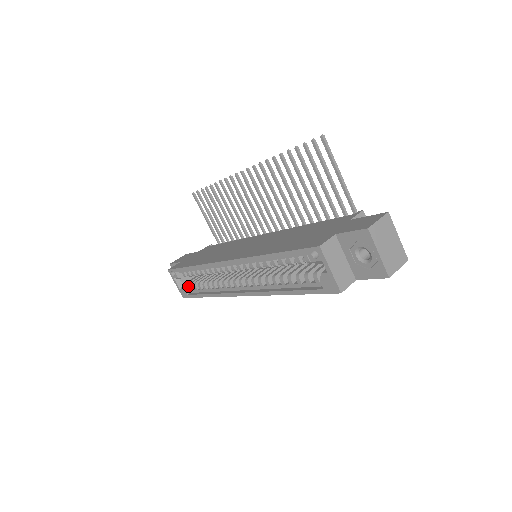
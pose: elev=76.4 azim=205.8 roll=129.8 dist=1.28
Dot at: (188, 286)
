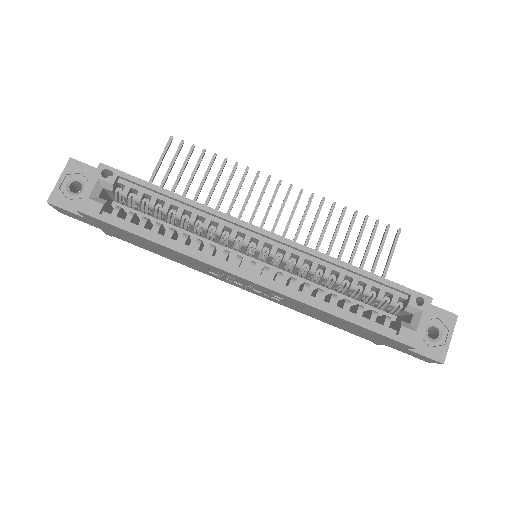
Dot at: (106, 205)
